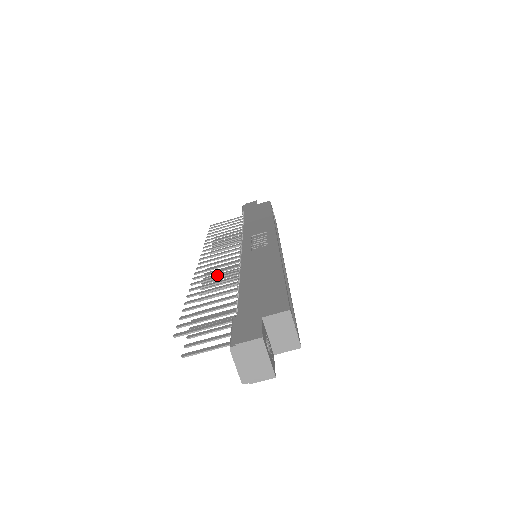
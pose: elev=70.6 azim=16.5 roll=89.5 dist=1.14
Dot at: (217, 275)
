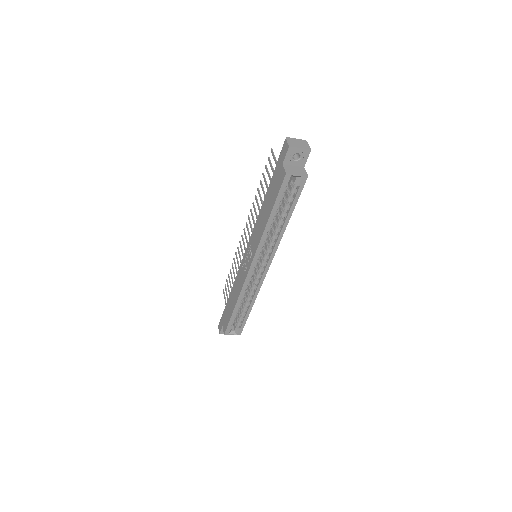
Dot at: occluded
